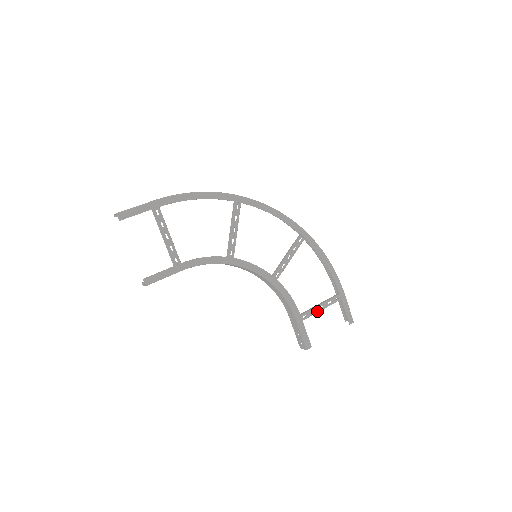
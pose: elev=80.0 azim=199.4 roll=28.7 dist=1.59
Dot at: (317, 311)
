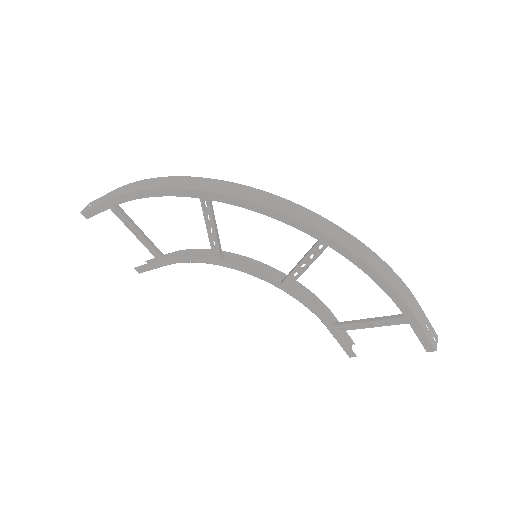
Dot at: (363, 327)
